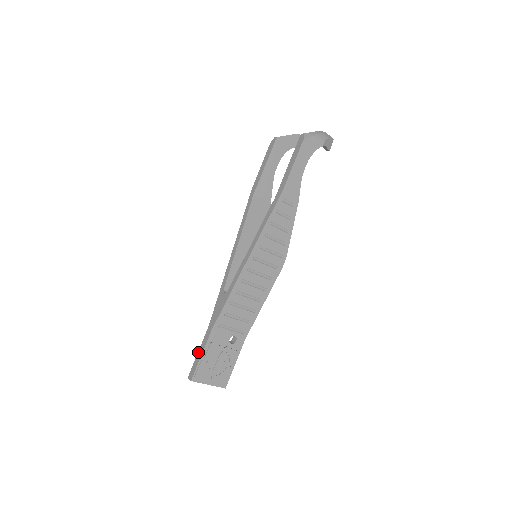
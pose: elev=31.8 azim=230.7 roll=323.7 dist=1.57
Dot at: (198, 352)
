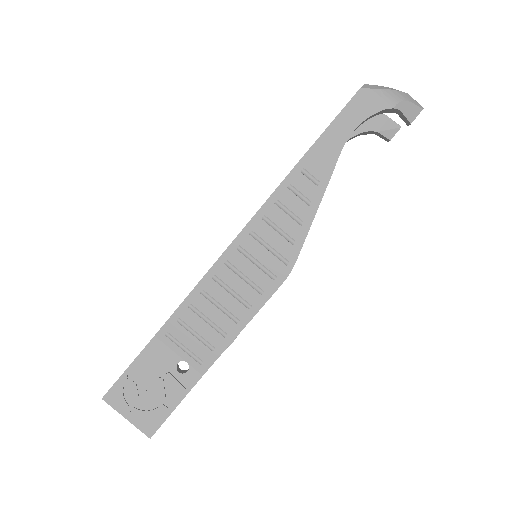
Dot at: occluded
